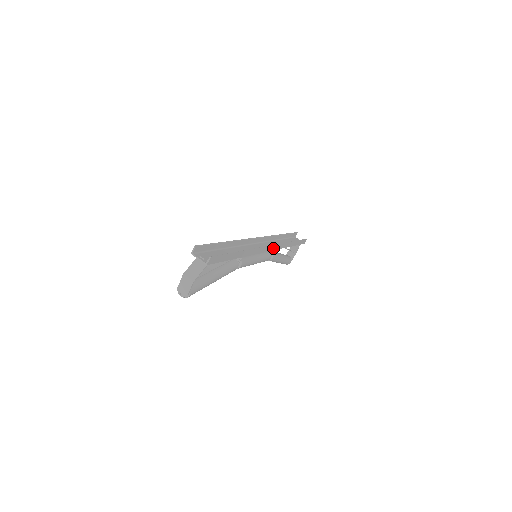
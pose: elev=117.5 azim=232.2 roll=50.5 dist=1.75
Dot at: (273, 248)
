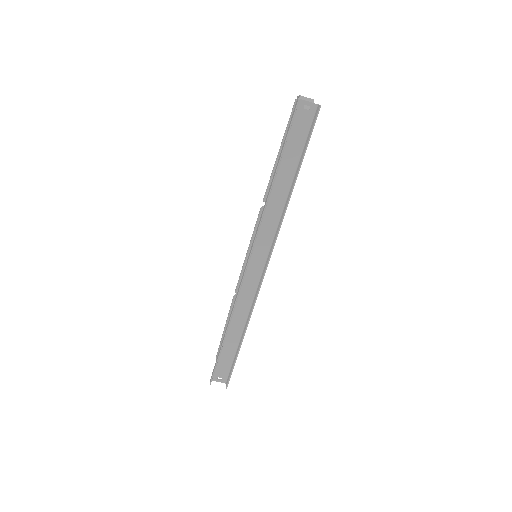
Dot at: (270, 254)
